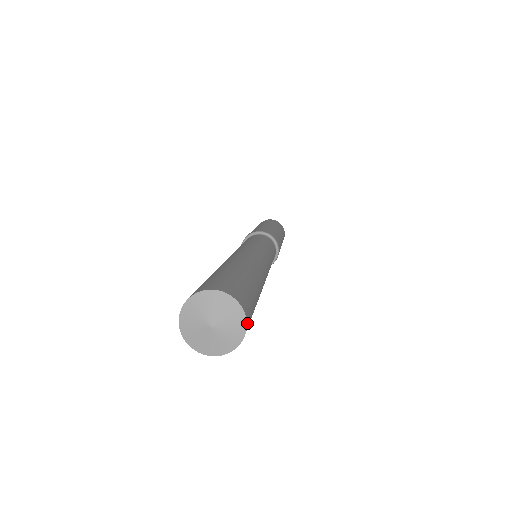
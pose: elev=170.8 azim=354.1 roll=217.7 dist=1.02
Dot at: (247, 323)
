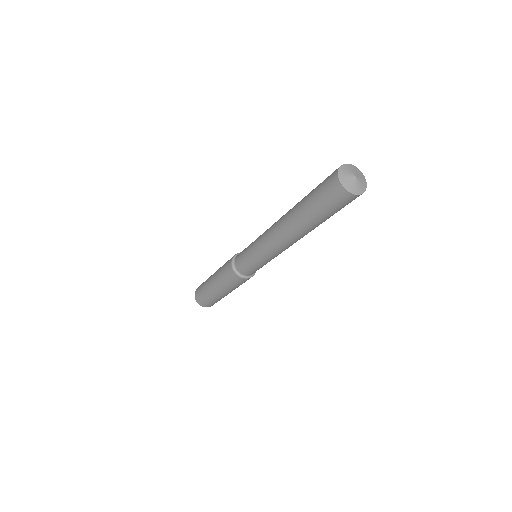
Dot at: (365, 184)
